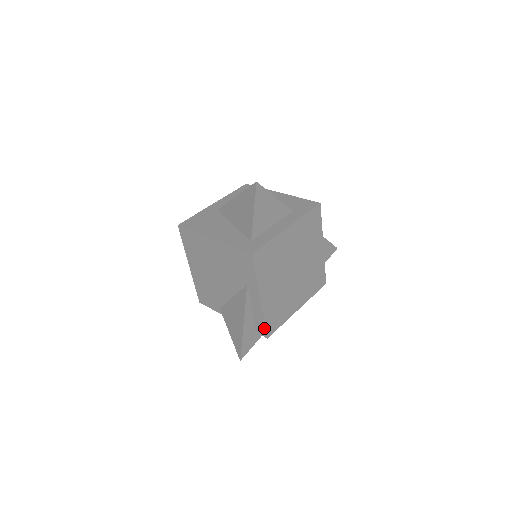
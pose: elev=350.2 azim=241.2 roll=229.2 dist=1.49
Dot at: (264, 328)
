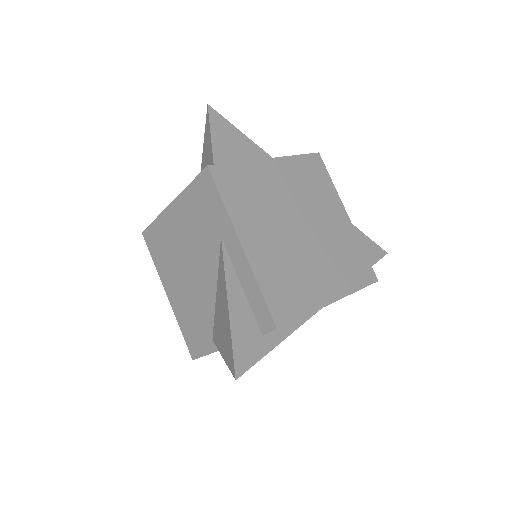
Dot at: (266, 308)
